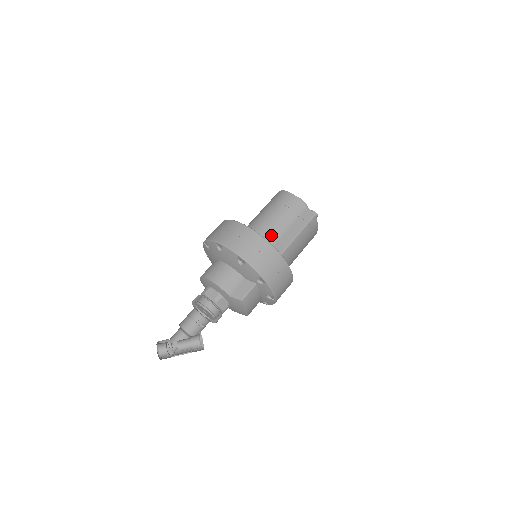
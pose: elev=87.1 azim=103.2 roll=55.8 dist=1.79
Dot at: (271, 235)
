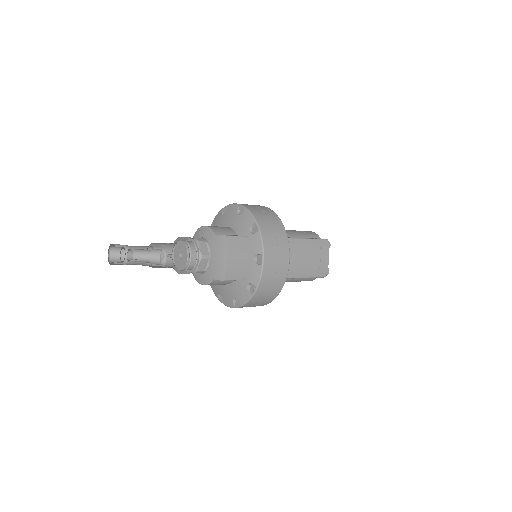
Dot at: occluded
